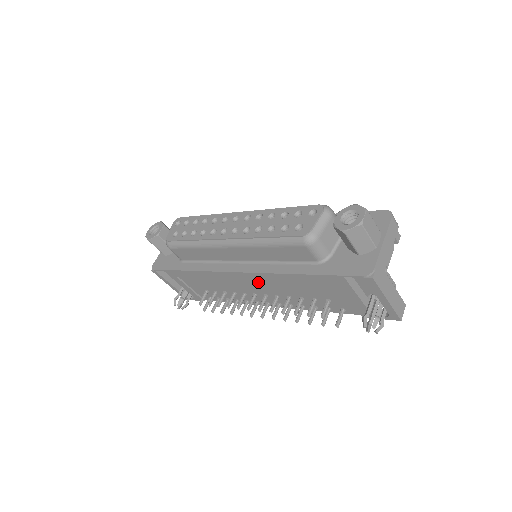
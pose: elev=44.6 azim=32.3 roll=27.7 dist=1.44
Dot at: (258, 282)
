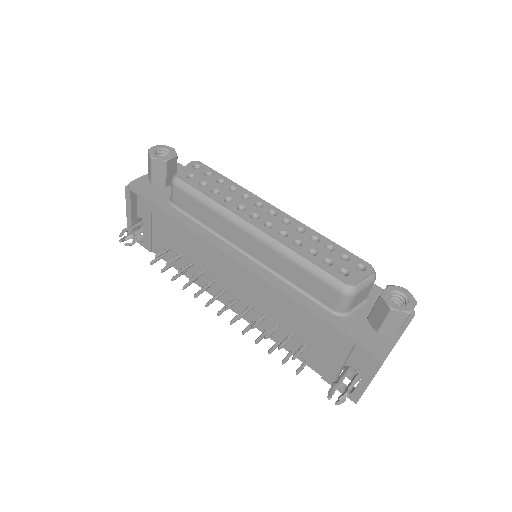
Dot at: (248, 283)
